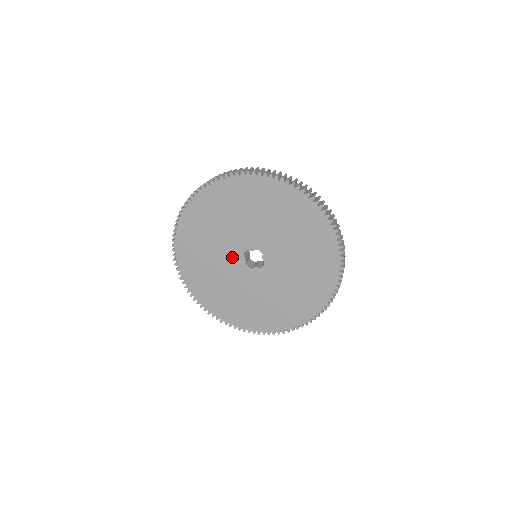
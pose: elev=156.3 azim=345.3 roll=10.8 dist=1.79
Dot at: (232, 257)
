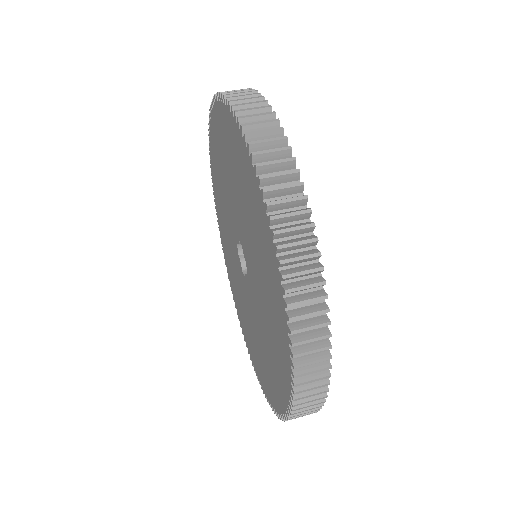
Dot at: (237, 261)
